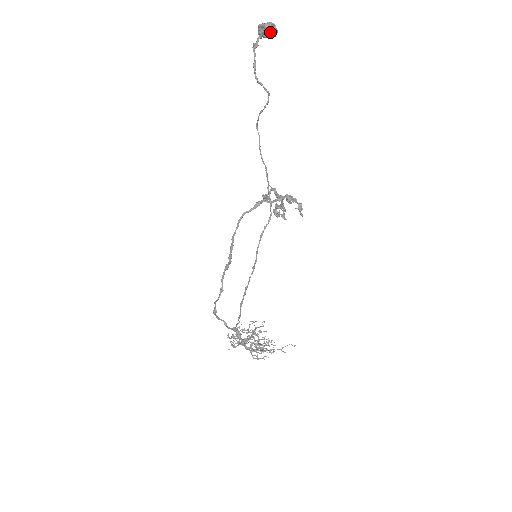
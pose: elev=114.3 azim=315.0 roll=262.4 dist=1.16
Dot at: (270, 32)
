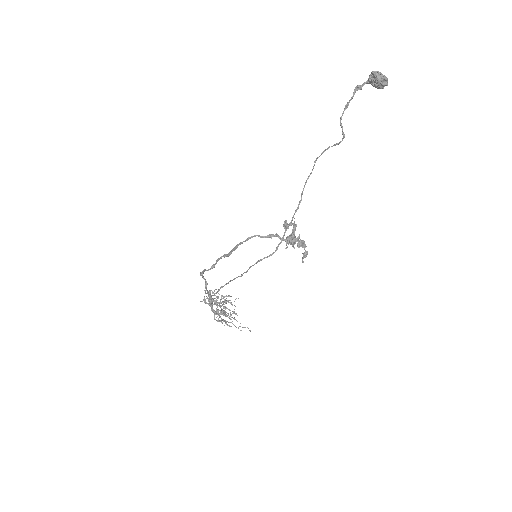
Dot at: (378, 85)
